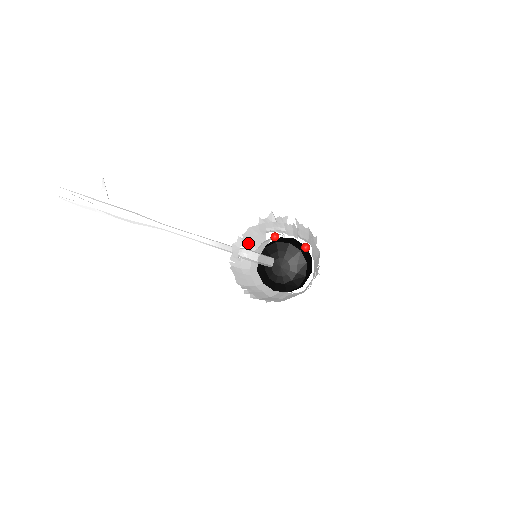
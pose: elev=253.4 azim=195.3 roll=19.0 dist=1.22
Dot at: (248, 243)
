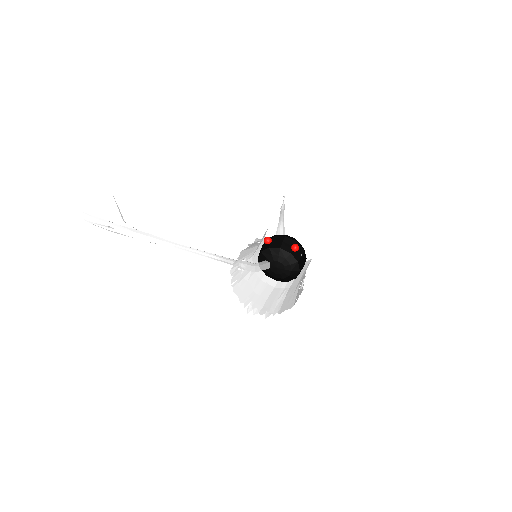
Dot at: (245, 256)
